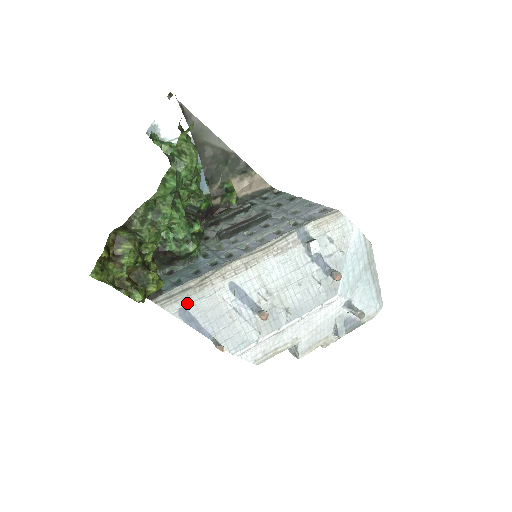
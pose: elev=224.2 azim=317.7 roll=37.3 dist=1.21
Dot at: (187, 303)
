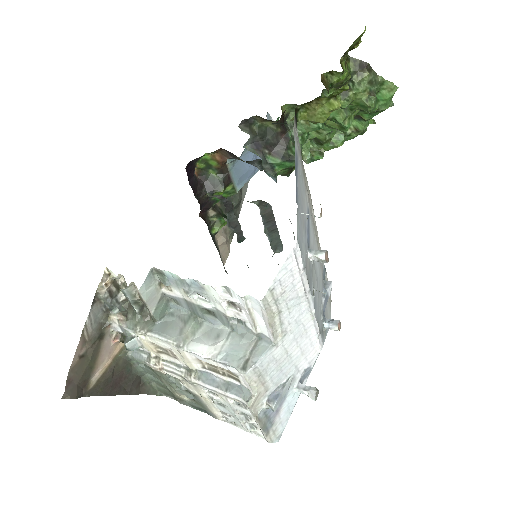
Dot at: (299, 161)
